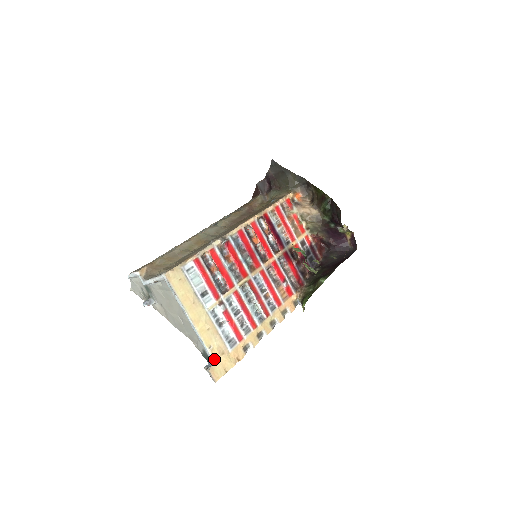
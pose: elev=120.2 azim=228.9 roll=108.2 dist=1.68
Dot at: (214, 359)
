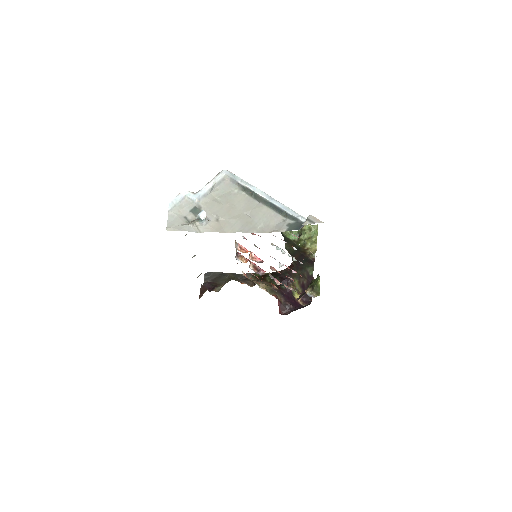
Dot at: (305, 219)
